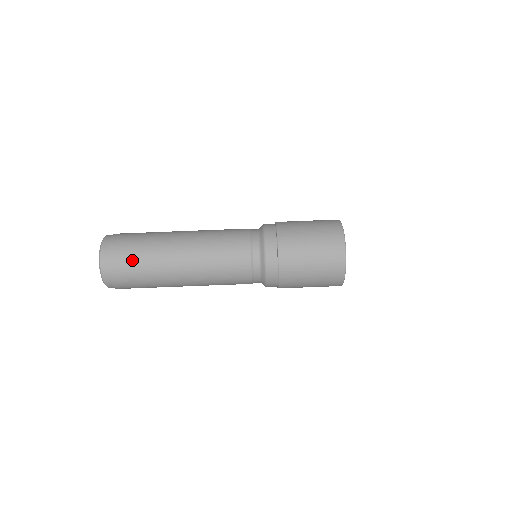
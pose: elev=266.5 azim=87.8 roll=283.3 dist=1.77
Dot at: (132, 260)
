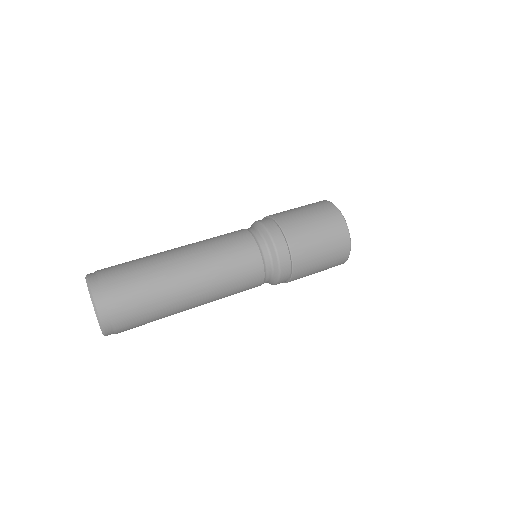
Dot at: (125, 266)
